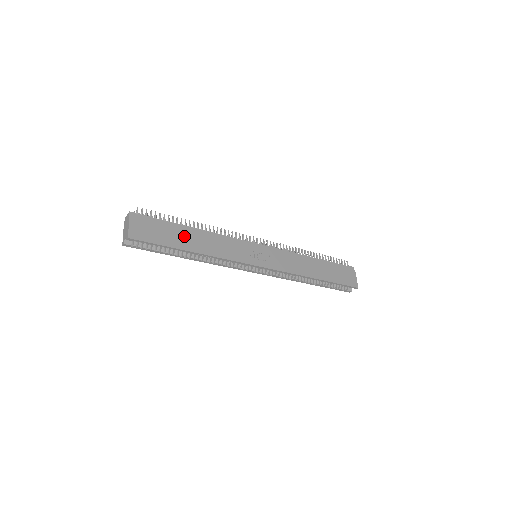
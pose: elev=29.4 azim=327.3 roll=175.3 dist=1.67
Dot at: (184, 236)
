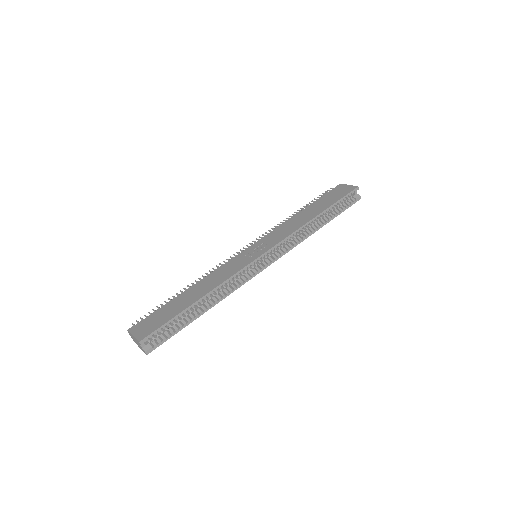
Dot at: (183, 300)
